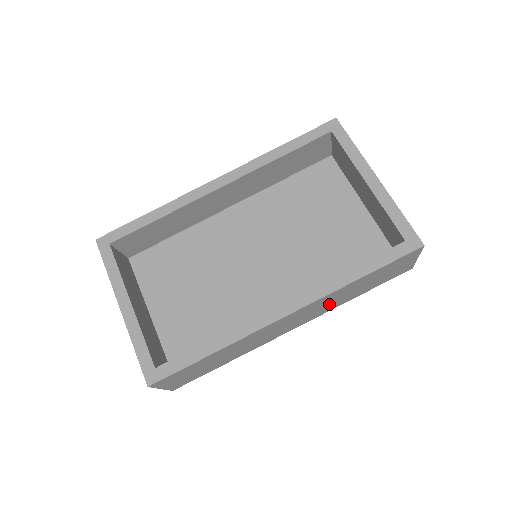
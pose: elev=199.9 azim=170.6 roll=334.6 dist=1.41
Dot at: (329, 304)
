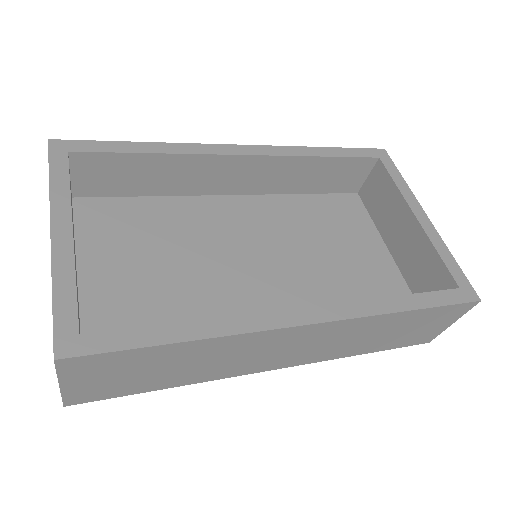
Dot at: (343, 343)
